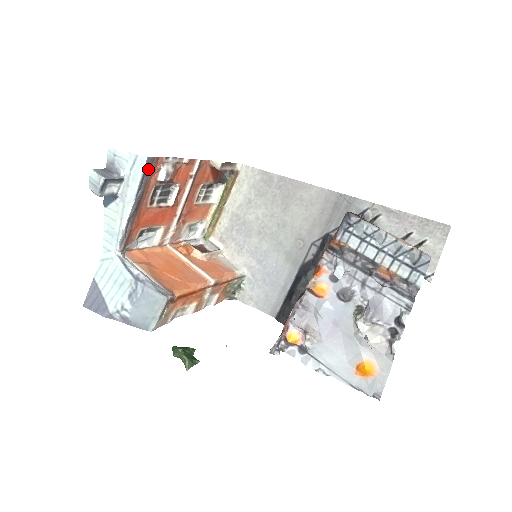
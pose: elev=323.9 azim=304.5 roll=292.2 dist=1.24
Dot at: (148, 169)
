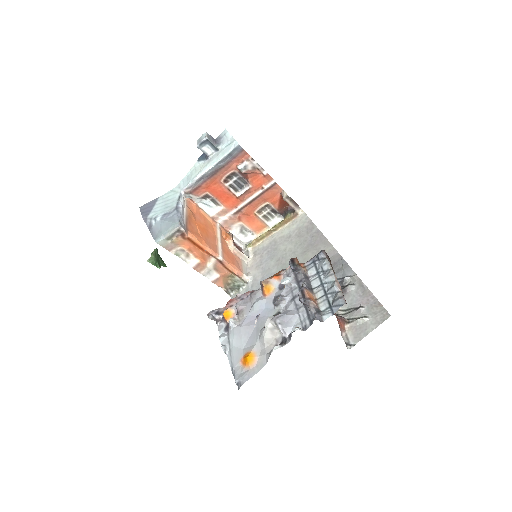
Dot at: (236, 154)
